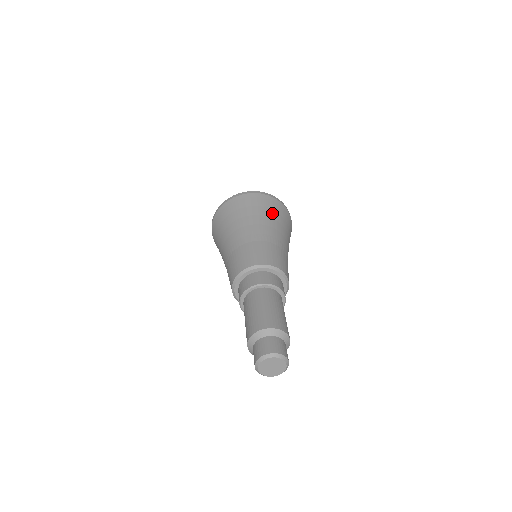
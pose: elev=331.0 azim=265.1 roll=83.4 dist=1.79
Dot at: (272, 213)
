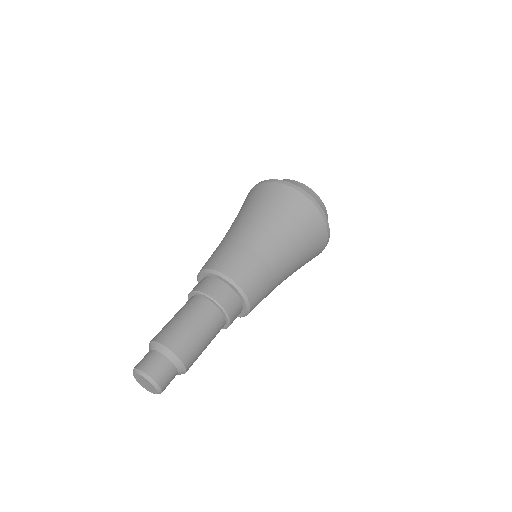
Dot at: (266, 204)
